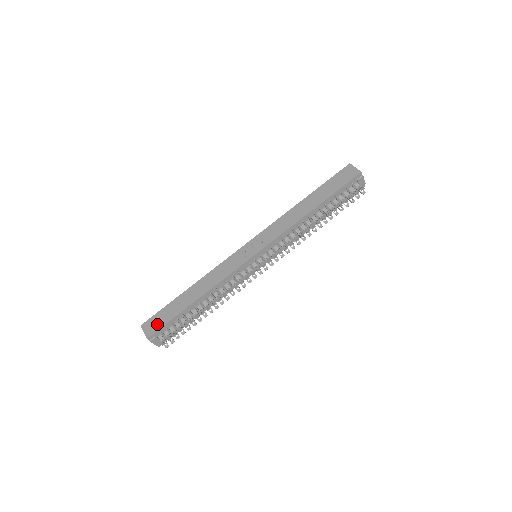
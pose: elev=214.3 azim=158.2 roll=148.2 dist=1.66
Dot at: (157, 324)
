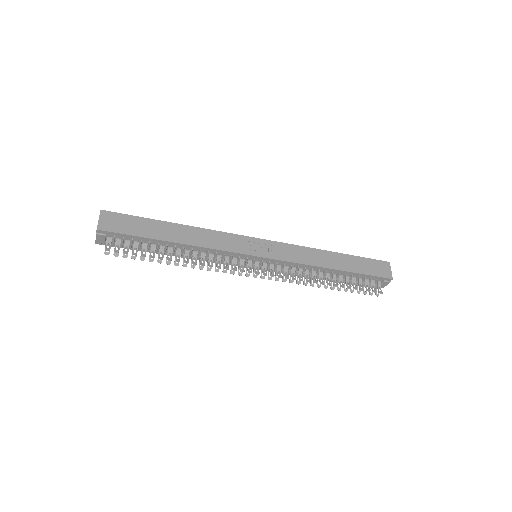
Dot at: (119, 226)
